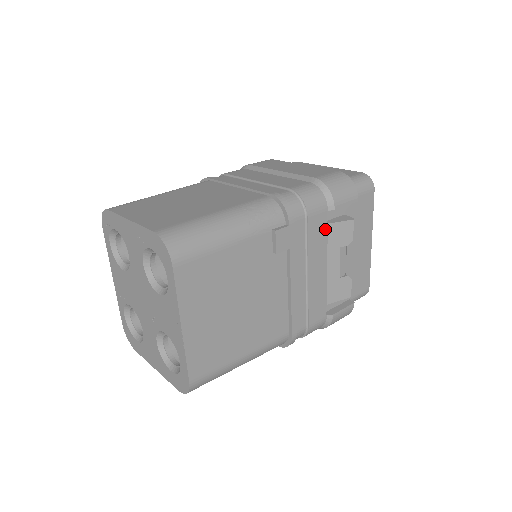
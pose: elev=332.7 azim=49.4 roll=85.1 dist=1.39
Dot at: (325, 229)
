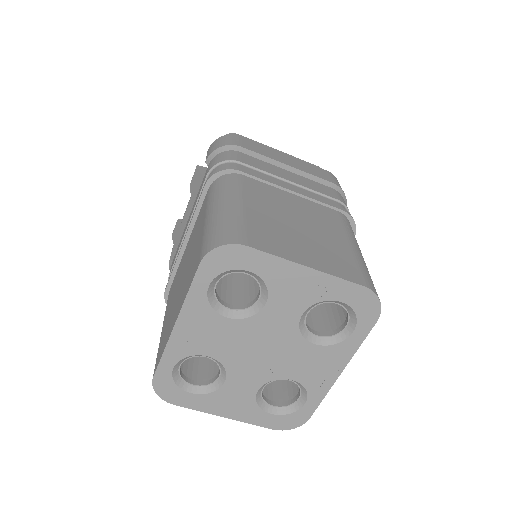
Dot at: occluded
